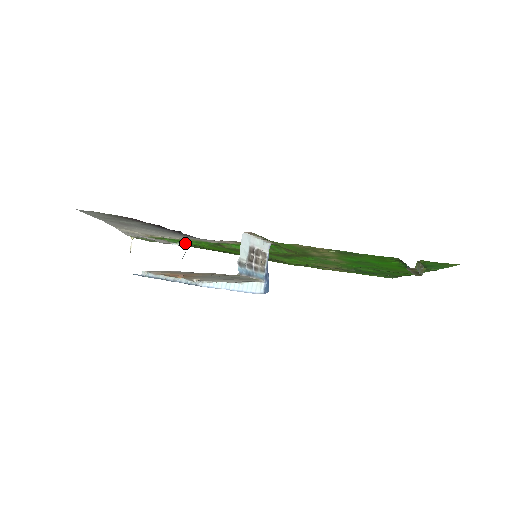
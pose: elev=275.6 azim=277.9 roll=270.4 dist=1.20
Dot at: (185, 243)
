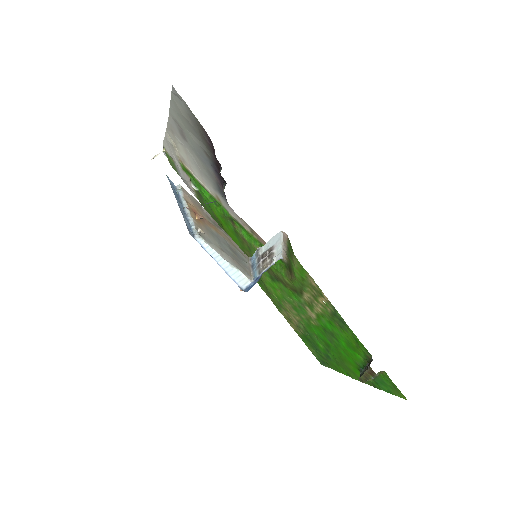
Dot at: (202, 194)
